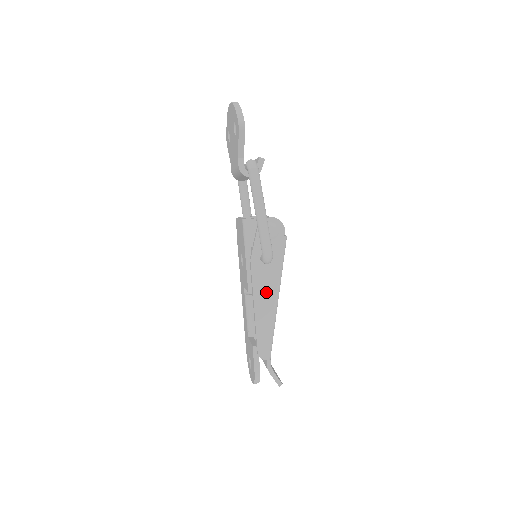
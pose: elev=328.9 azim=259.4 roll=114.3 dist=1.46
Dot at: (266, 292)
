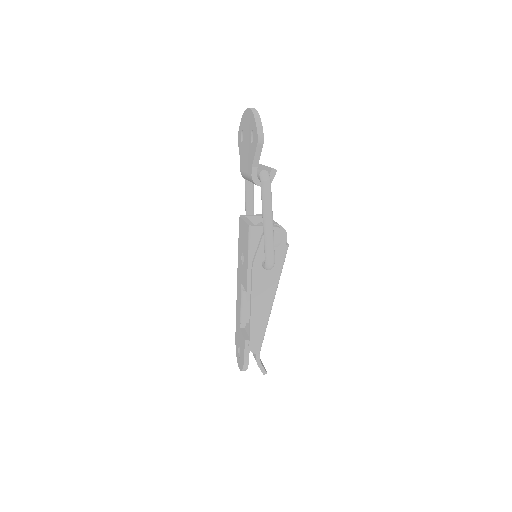
Dot at: (263, 294)
